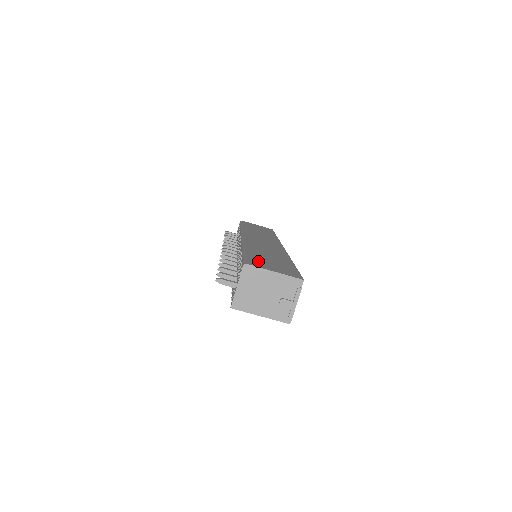
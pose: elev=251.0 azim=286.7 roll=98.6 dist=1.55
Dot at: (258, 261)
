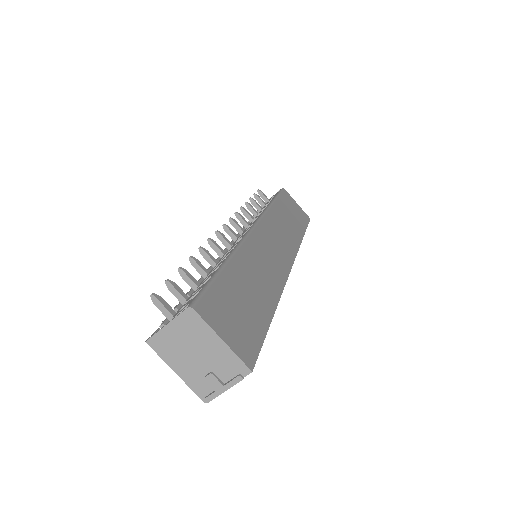
Dot at: (220, 303)
